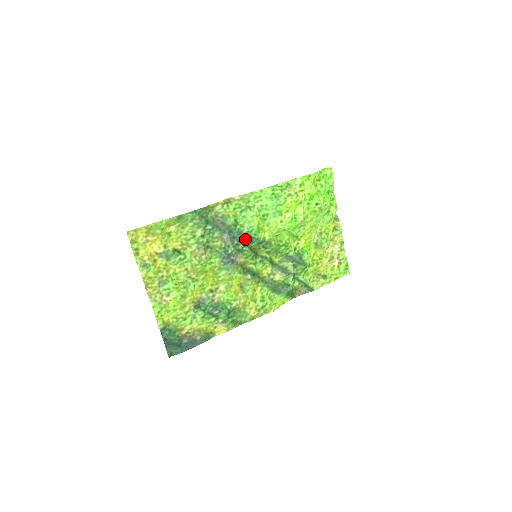
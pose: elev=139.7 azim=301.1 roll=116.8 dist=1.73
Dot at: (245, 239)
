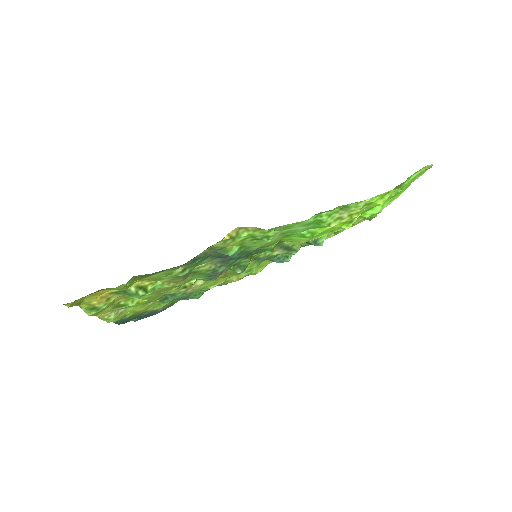
Dot at: (247, 253)
